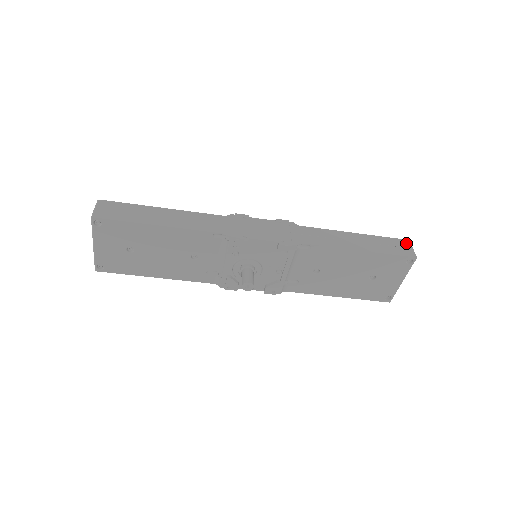
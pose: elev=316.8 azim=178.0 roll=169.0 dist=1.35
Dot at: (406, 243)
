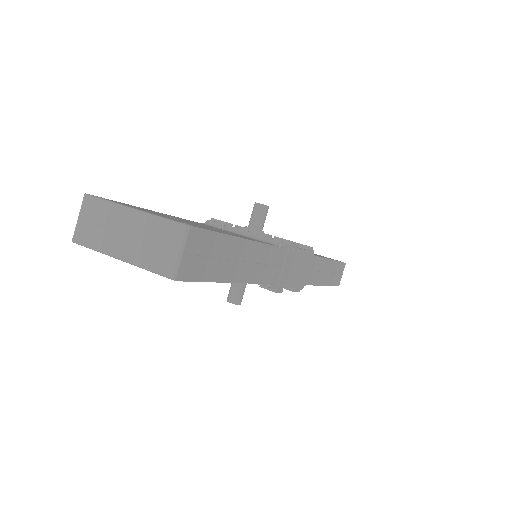
Dot at: occluded
